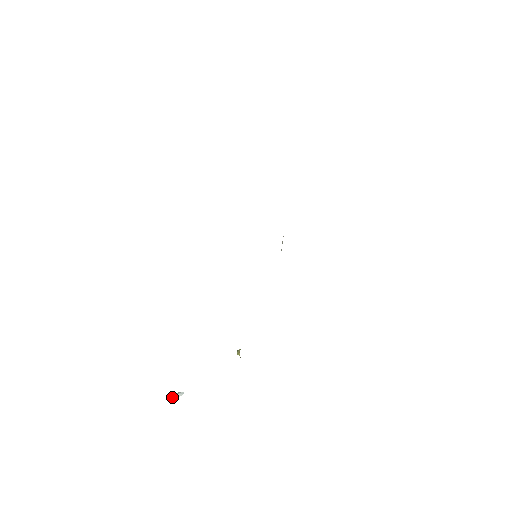
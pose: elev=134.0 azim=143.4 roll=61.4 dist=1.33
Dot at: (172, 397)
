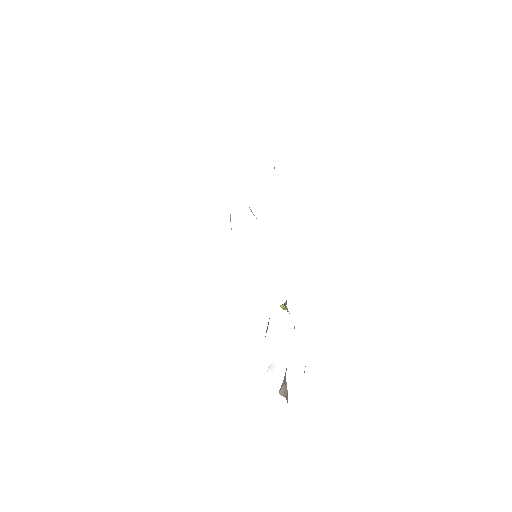
Dot at: occluded
